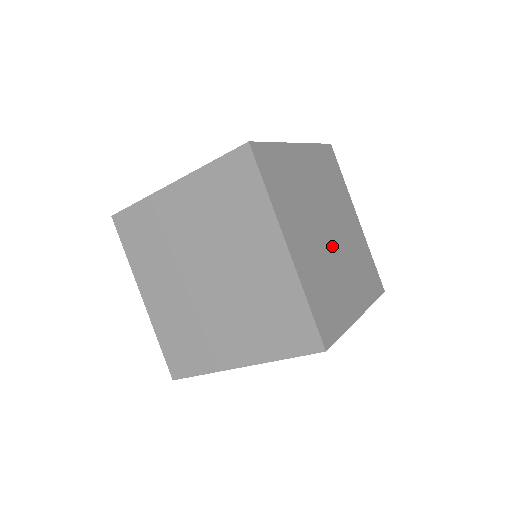
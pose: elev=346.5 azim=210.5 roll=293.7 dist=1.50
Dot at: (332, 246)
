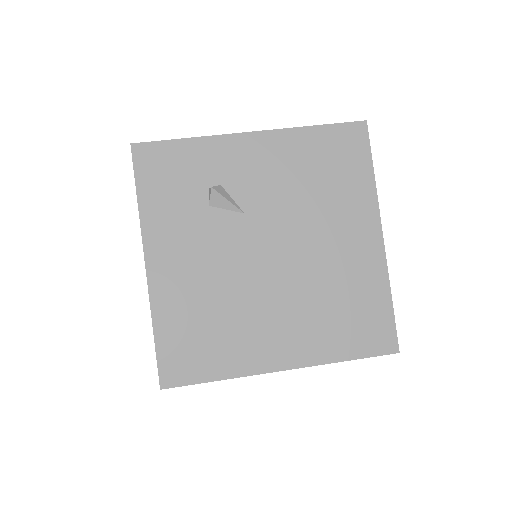
Dot at: occluded
